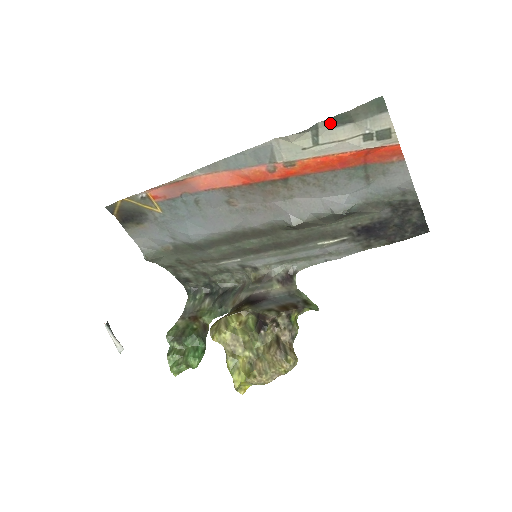
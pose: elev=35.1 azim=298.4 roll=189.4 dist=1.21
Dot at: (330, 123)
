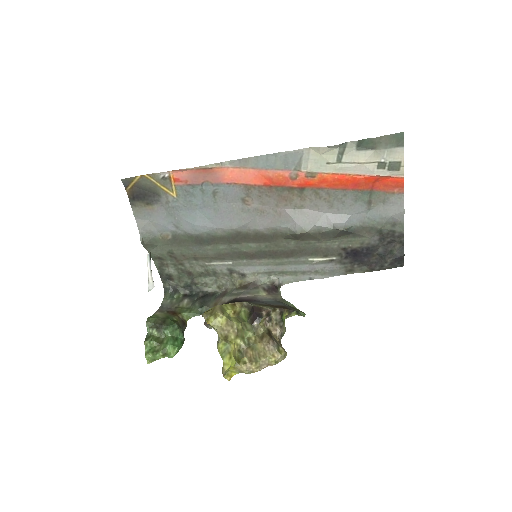
Dot at: (356, 145)
